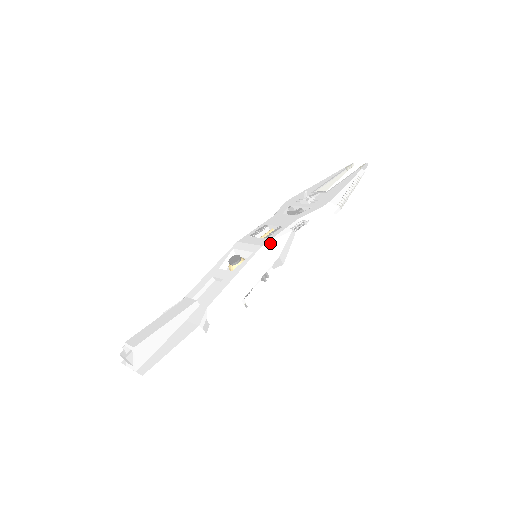
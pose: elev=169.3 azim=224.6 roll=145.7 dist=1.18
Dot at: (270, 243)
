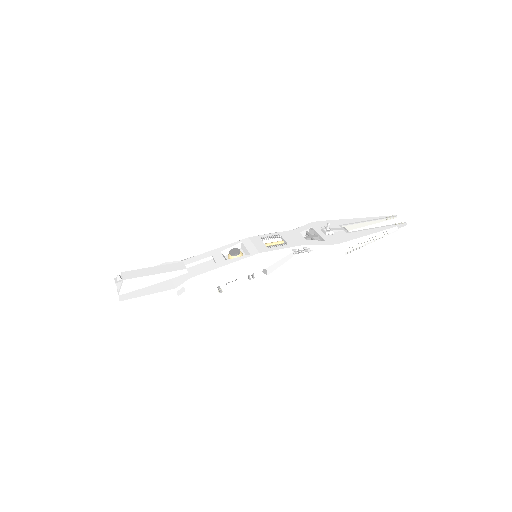
Dot at: (267, 254)
